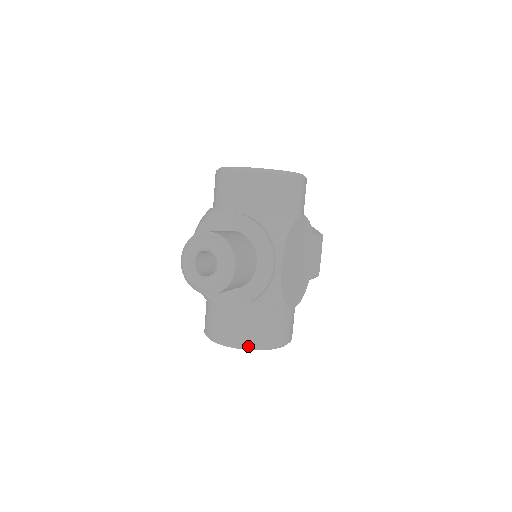
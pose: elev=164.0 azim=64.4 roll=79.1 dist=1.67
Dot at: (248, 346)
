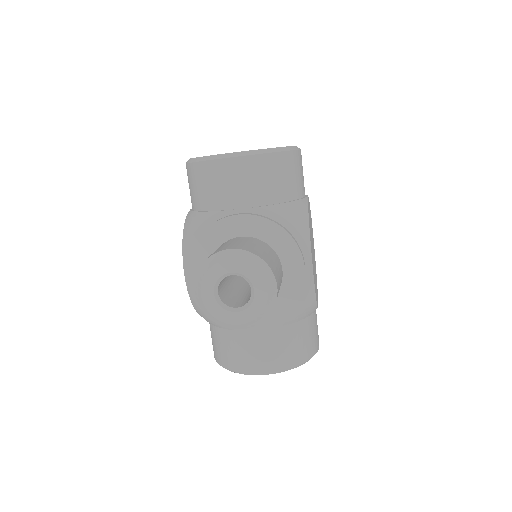
Dot at: (286, 367)
